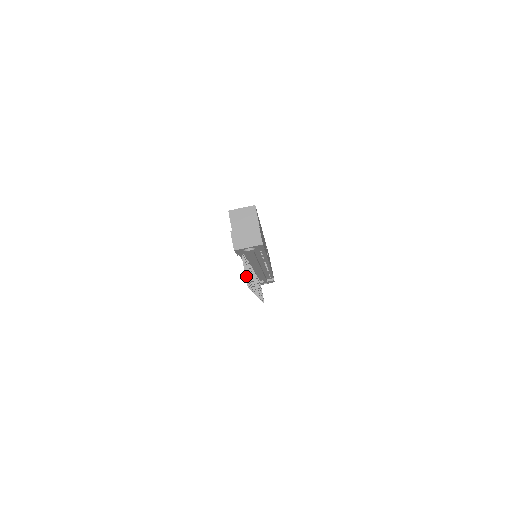
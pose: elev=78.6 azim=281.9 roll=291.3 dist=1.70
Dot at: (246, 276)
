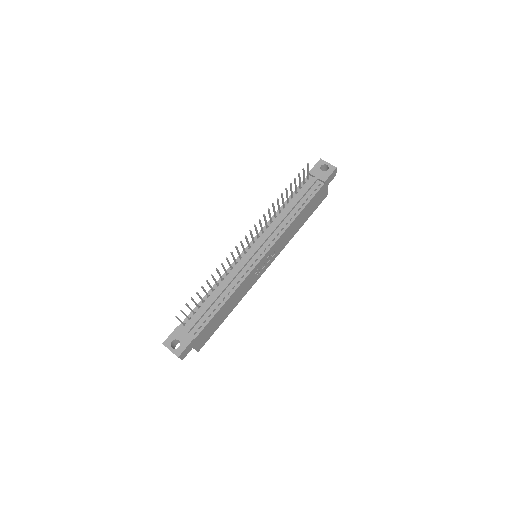
Dot at: (308, 168)
